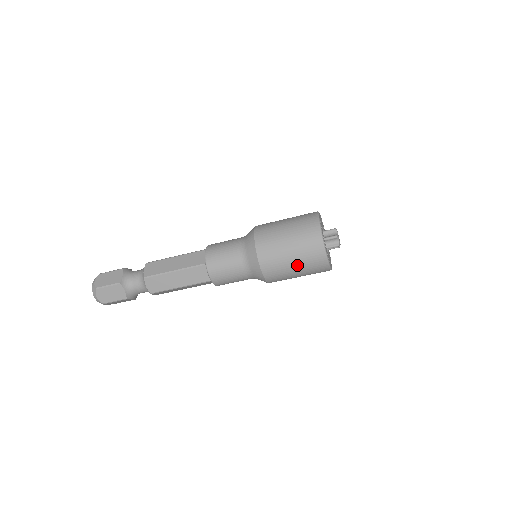
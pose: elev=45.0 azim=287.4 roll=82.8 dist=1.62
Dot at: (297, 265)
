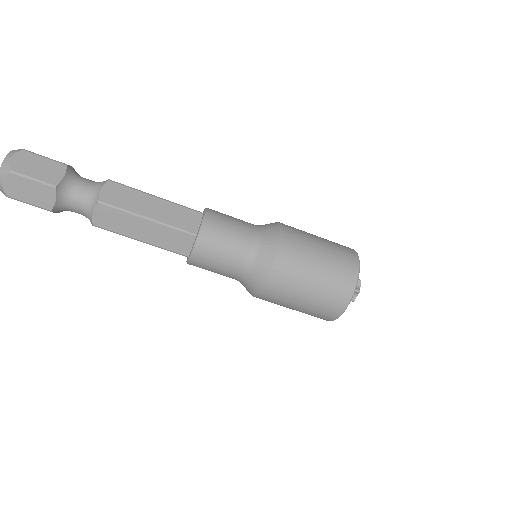
Dot at: (322, 266)
